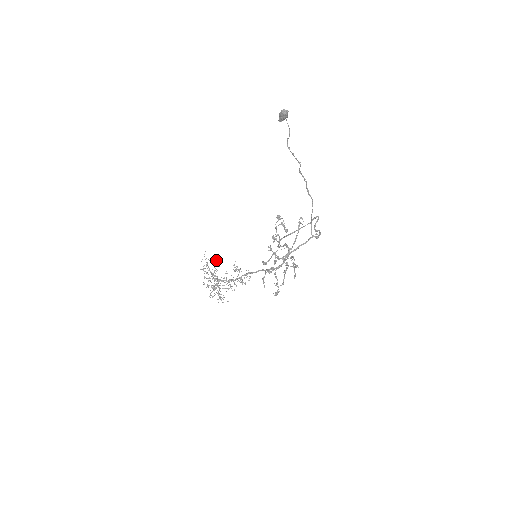
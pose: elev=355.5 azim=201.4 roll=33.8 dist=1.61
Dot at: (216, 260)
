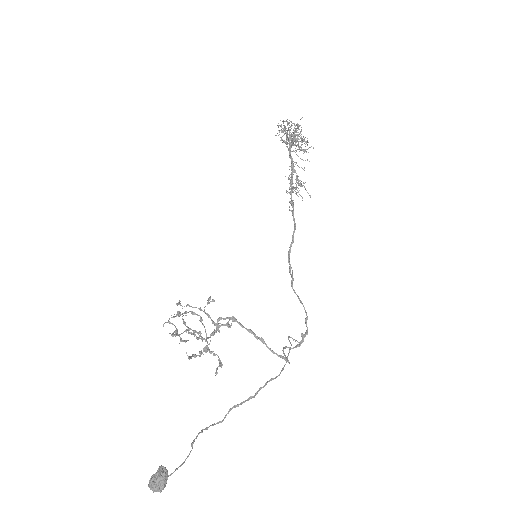
Dot at: occluded
